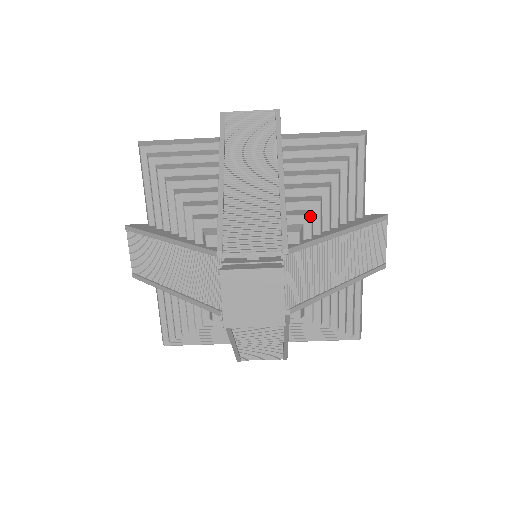
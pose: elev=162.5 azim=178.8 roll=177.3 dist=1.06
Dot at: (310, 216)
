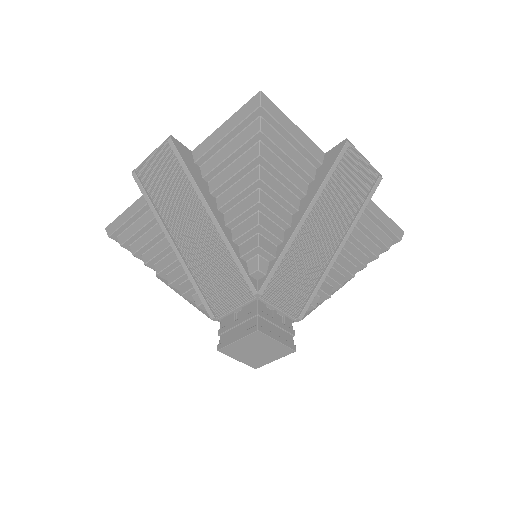
Dot at: (258, 247)
